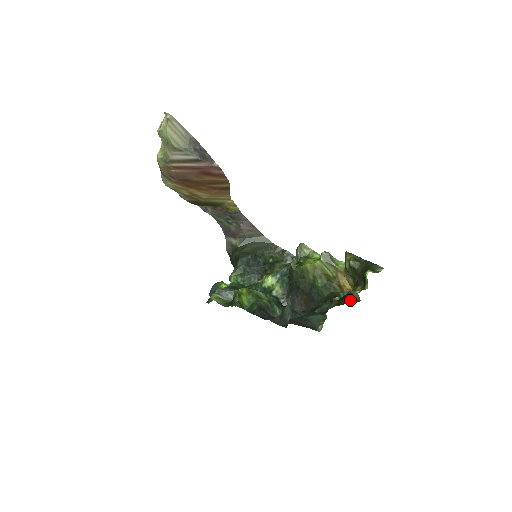
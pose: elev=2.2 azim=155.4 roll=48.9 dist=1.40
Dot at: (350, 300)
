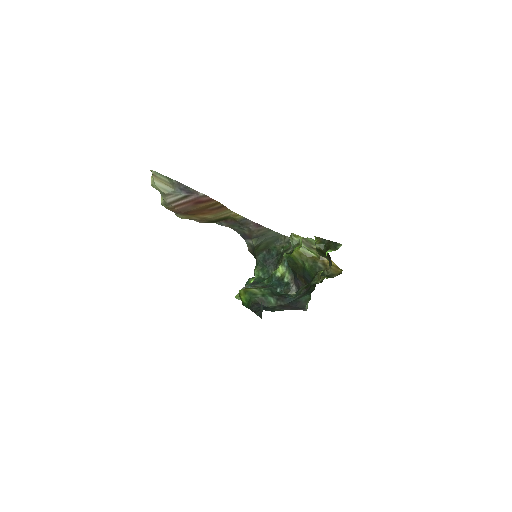
Dot at: (317, 281)
